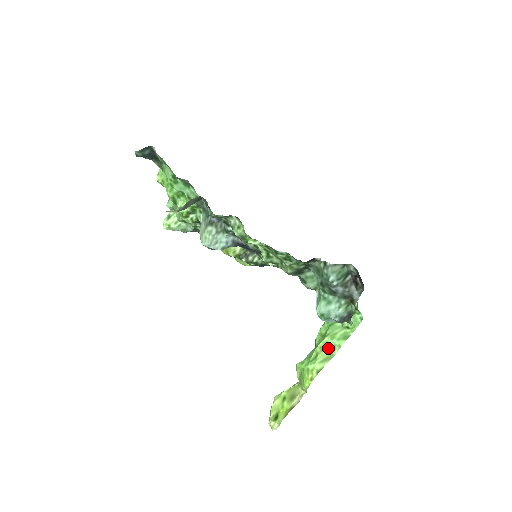
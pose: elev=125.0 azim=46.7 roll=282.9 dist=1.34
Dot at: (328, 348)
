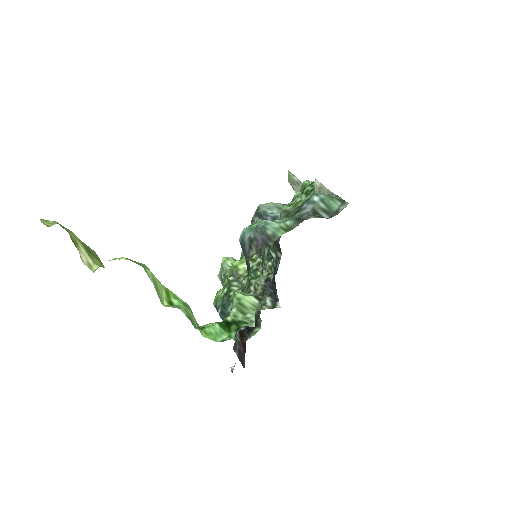
Dot at: (170, 299)
